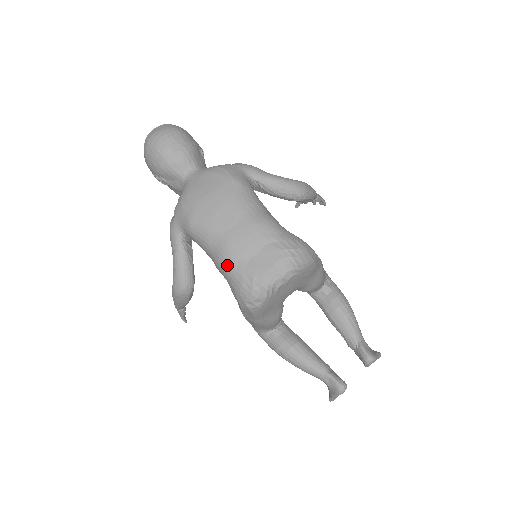
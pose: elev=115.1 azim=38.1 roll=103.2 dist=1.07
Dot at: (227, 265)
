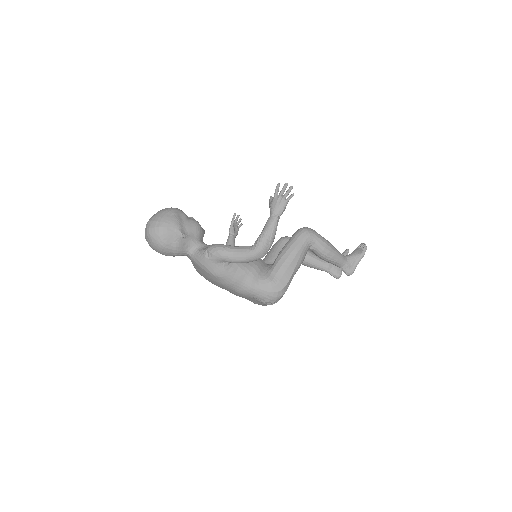
Dot at: occluded
